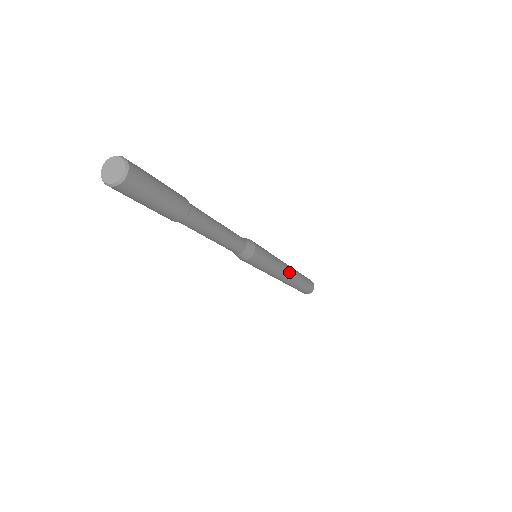
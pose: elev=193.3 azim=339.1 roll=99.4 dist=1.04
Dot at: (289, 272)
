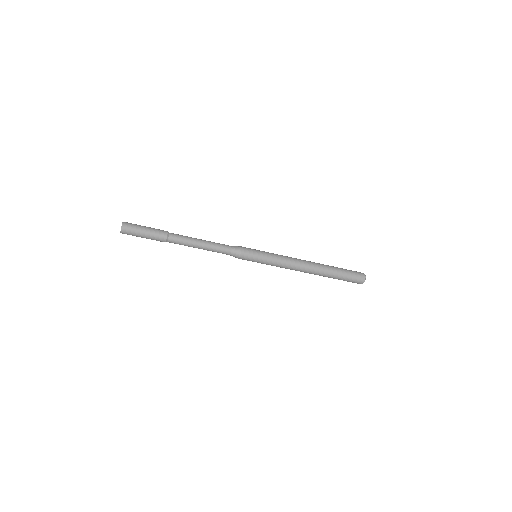
Dot at: (303, 267)
